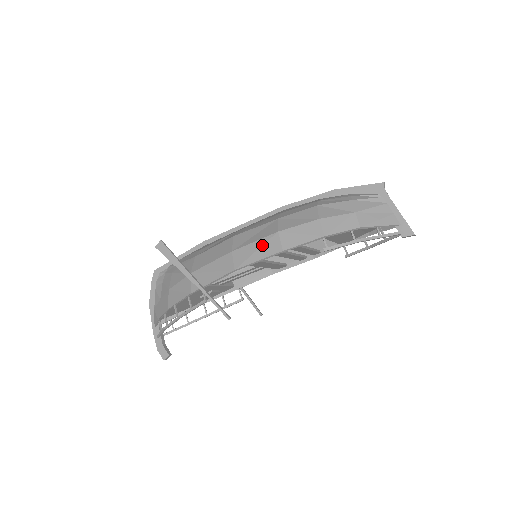
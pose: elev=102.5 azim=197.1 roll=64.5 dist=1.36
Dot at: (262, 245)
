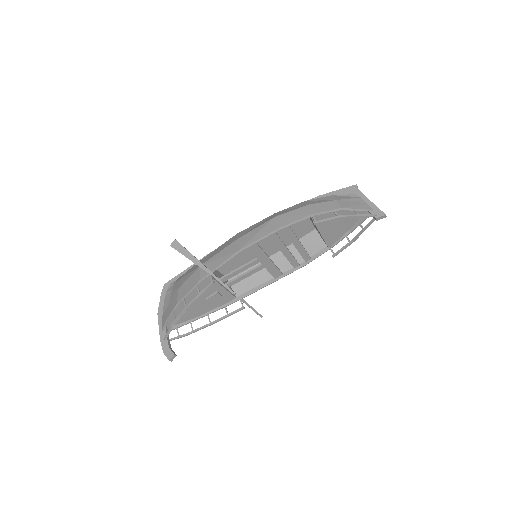
Dot at: (262, 228)
